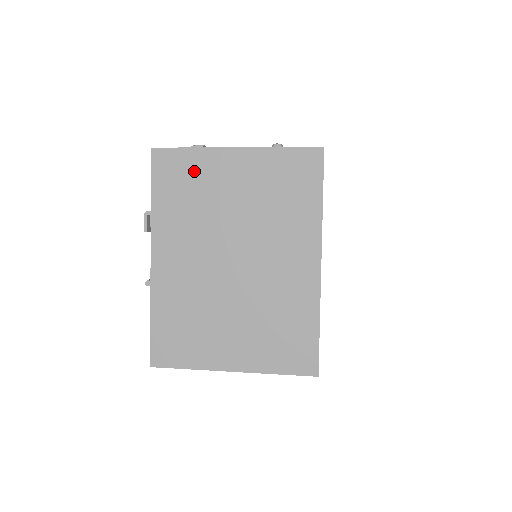
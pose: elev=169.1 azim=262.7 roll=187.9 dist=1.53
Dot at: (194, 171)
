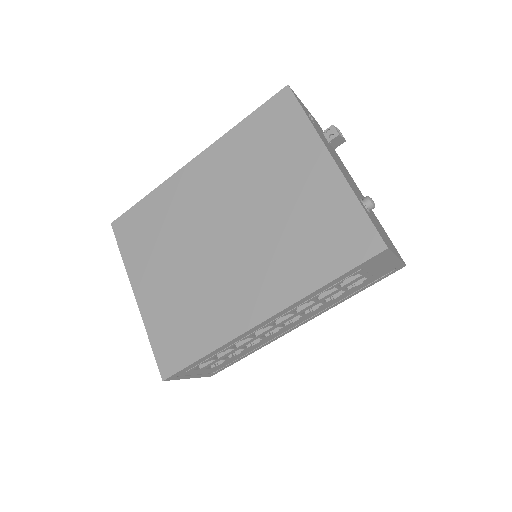
Dot at: (288, 138)
